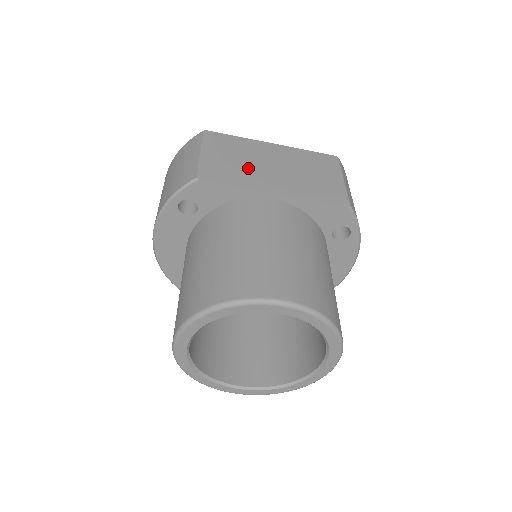
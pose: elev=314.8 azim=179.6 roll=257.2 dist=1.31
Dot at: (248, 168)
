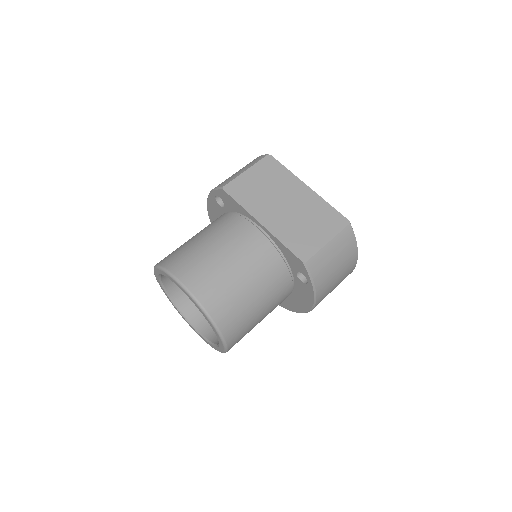
Dot at: (265, 197)
